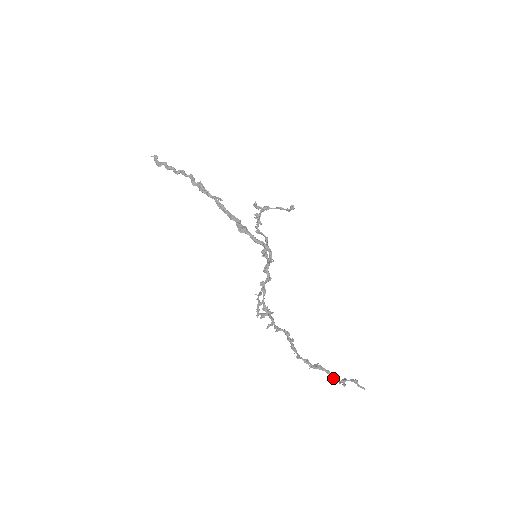
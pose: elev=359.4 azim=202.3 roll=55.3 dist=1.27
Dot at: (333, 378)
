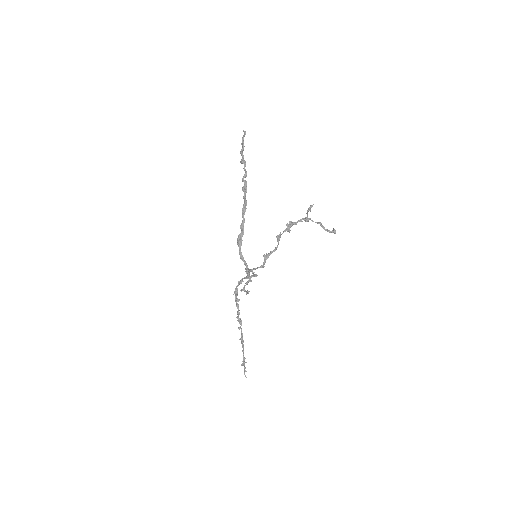
Dot at: (243, 356)
